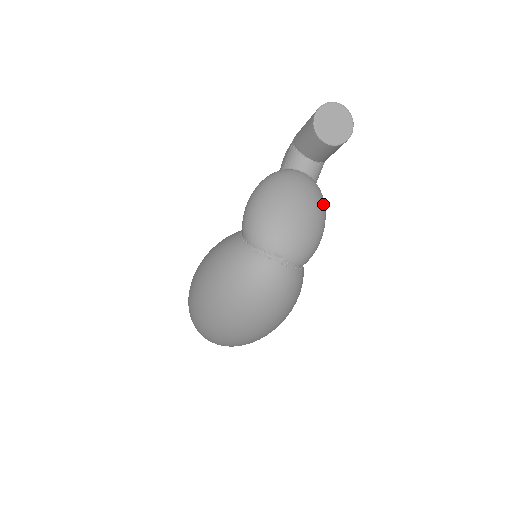
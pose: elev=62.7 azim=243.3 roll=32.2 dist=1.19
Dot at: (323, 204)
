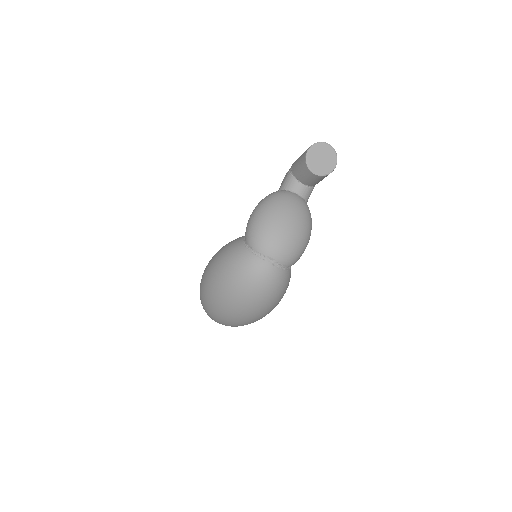
Dot at: (310, 220)
